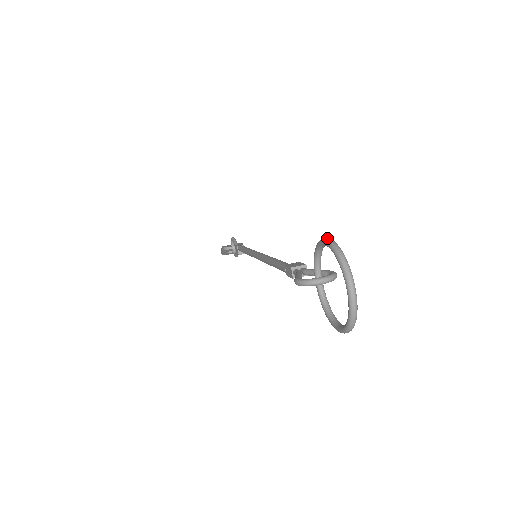
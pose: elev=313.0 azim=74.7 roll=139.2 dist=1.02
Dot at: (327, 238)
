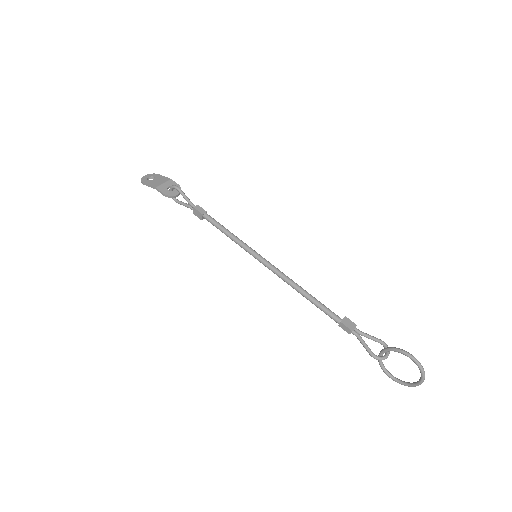
Dot at: (414, 357)
